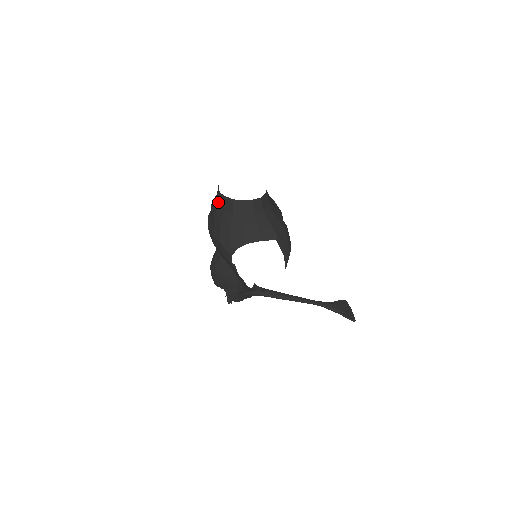
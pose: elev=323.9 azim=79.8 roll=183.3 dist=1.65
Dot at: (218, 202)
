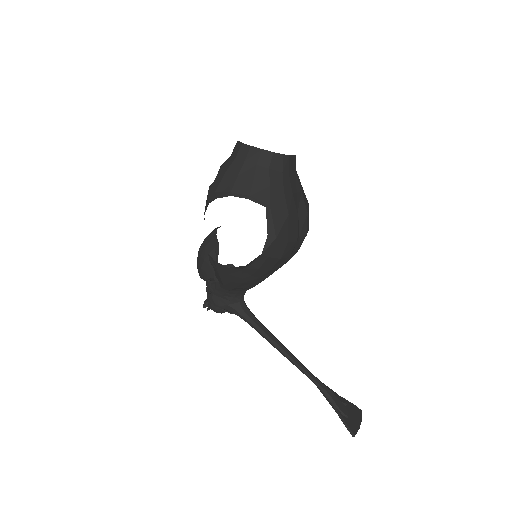
Dot at: occluded
